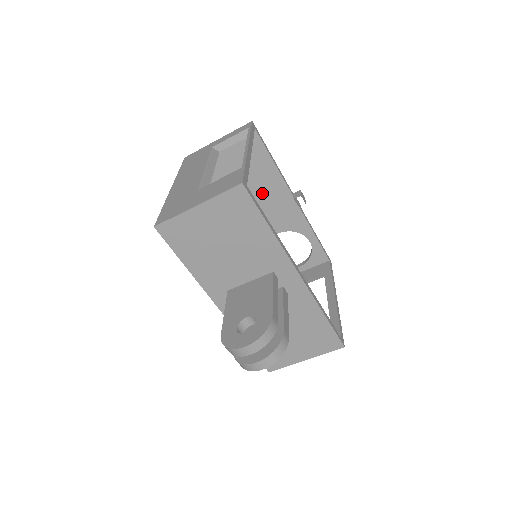
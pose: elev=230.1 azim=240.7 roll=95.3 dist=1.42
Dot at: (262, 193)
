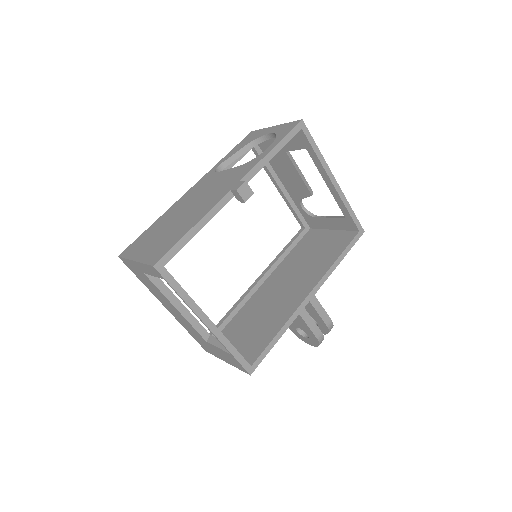
Dot at: occluded
